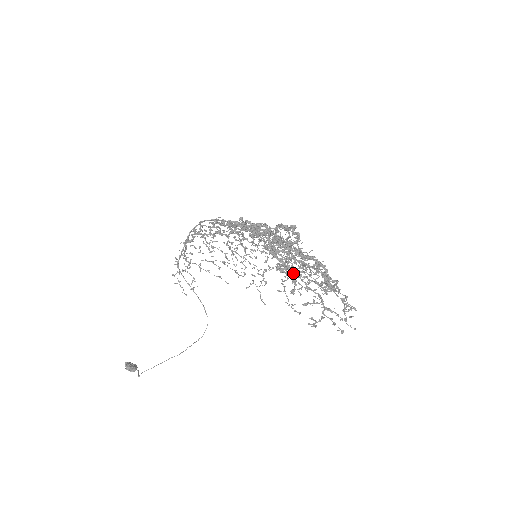
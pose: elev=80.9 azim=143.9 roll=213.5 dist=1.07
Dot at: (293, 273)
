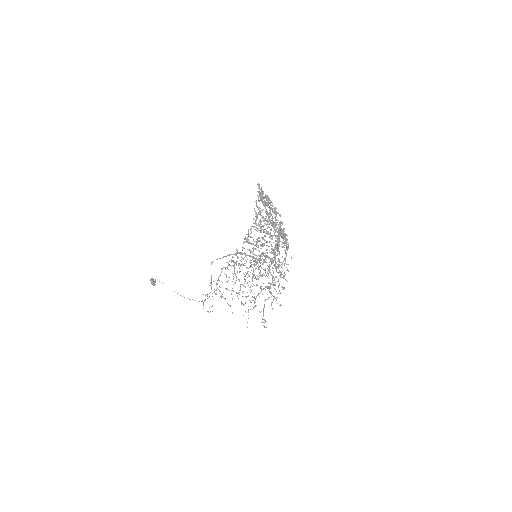
Dot at: occluded
